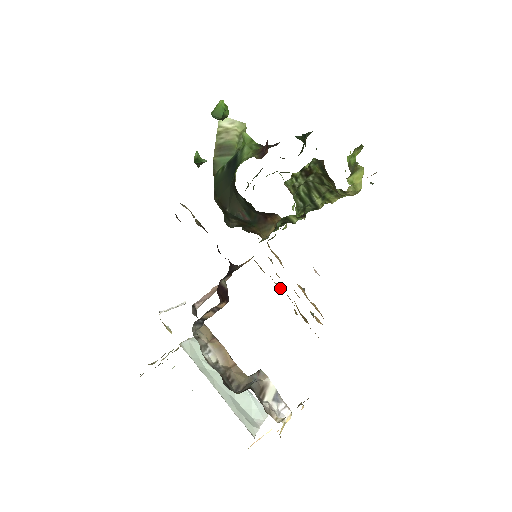
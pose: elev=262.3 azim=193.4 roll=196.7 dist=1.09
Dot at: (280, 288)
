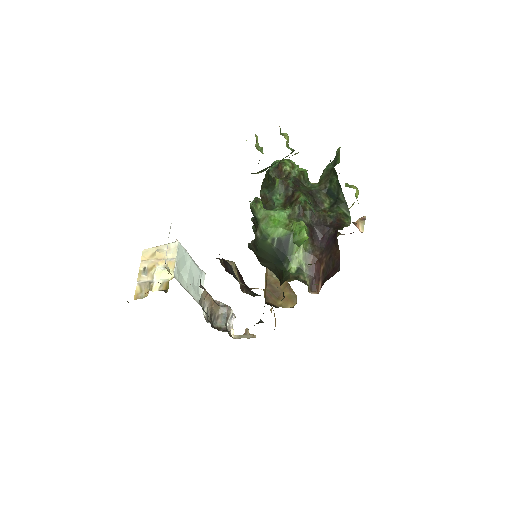
Dot at: occluded
